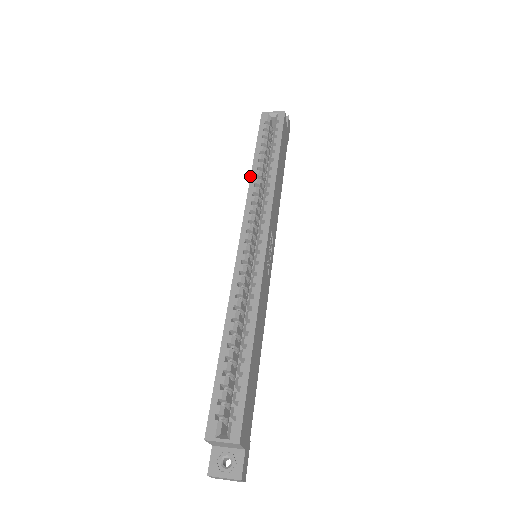
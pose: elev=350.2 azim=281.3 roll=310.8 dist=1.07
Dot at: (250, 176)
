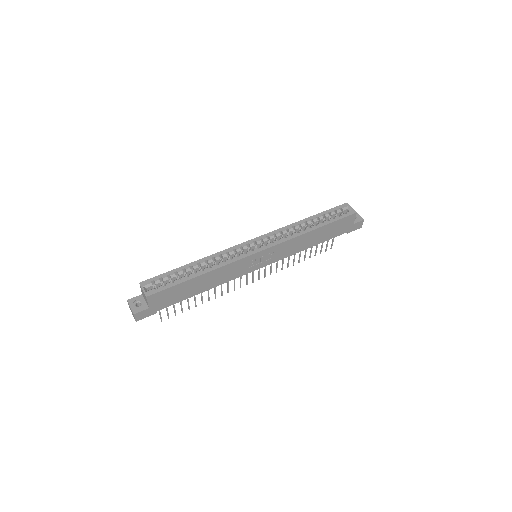
Dot at: occluded
